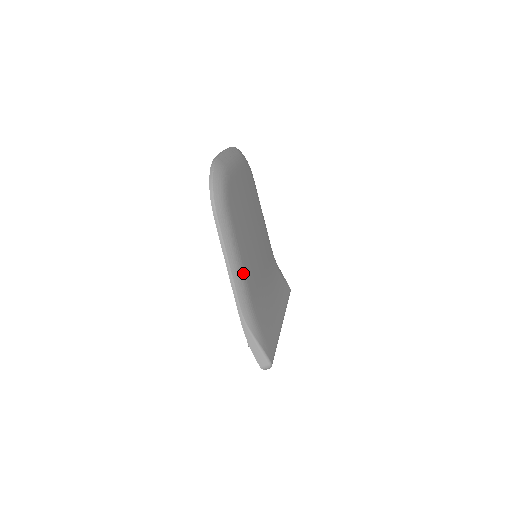
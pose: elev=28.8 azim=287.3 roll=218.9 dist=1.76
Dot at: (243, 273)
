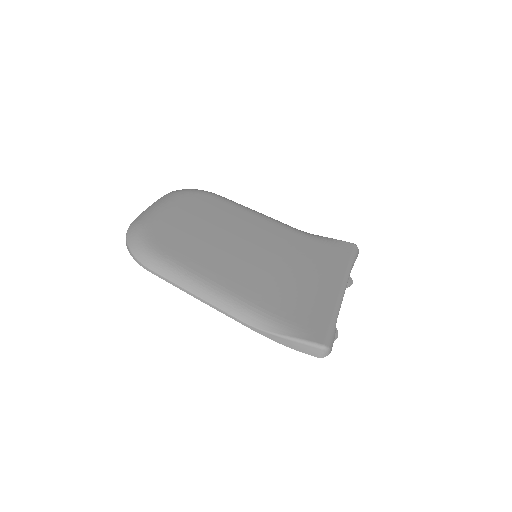
Dot at: (221, 289)
